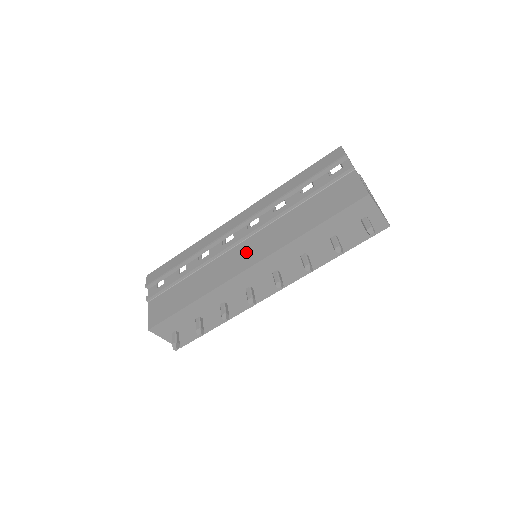
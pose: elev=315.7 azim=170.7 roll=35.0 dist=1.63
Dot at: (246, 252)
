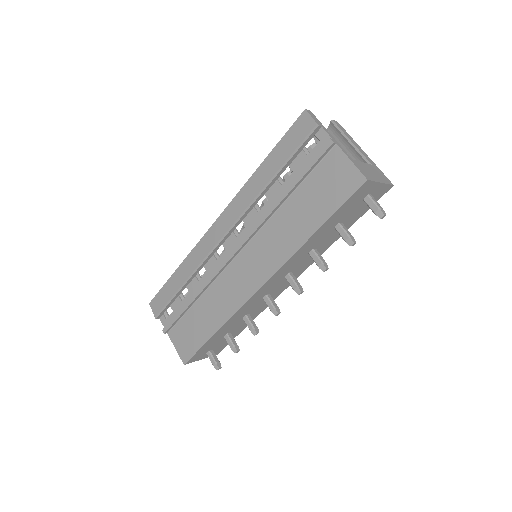
Dot at: (248, 268)
